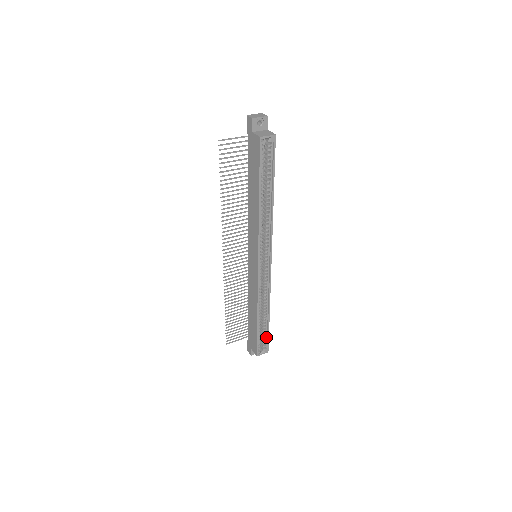
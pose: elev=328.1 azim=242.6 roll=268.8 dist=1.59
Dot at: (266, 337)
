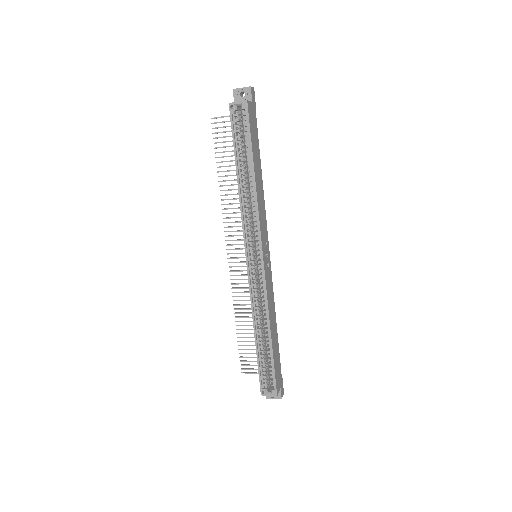
Dot at: (273, 372)
